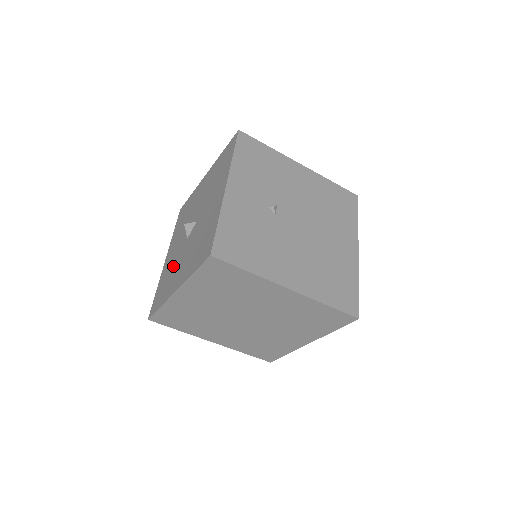
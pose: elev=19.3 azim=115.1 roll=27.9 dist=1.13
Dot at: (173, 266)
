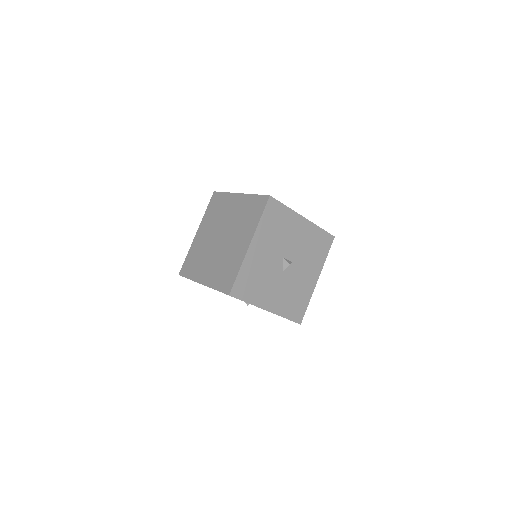
Dot at: occluded
